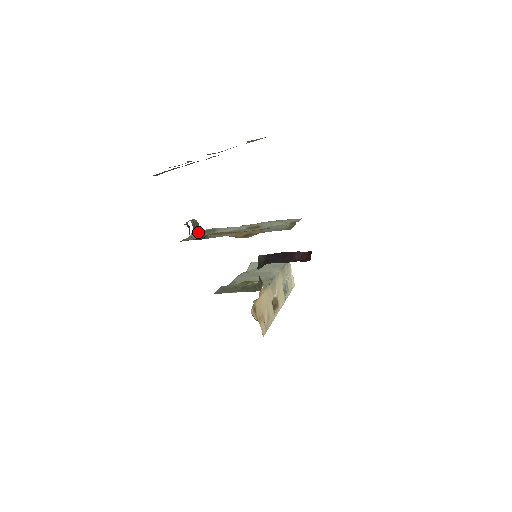
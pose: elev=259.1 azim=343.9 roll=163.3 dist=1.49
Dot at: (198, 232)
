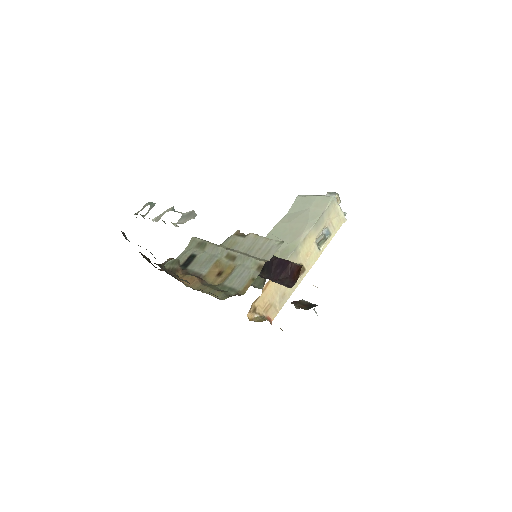
Dot at: (194, 242)
